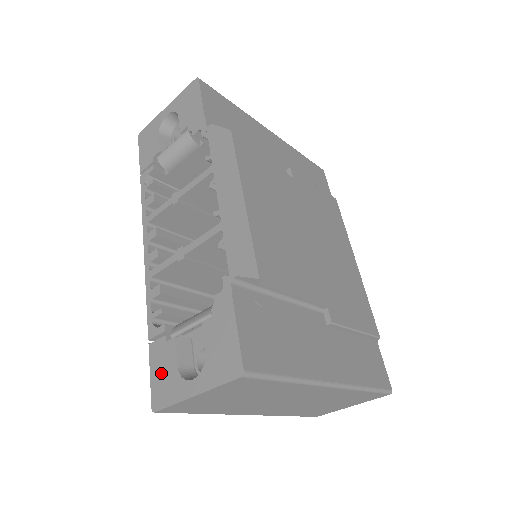
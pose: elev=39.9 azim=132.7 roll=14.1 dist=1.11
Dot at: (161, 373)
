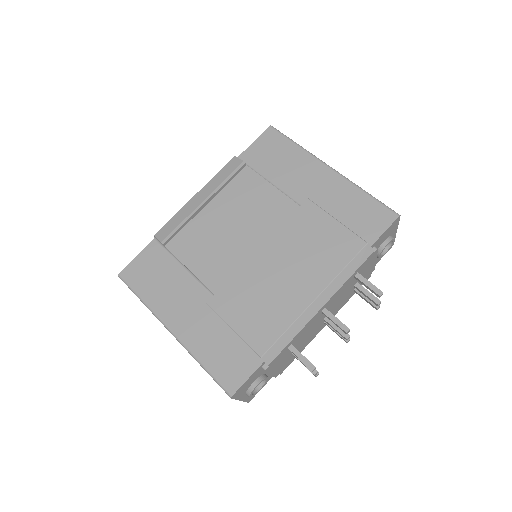
Dot at: occluded
